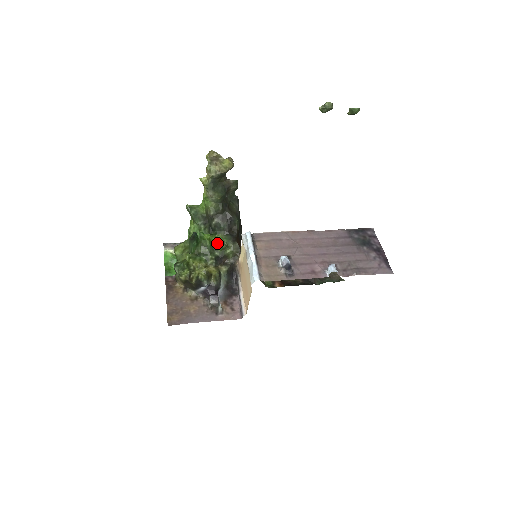
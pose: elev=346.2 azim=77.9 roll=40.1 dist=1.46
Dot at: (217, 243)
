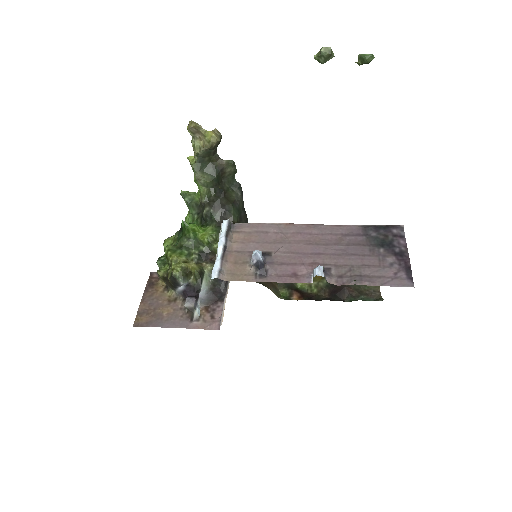
Dot at: (203, 235)
